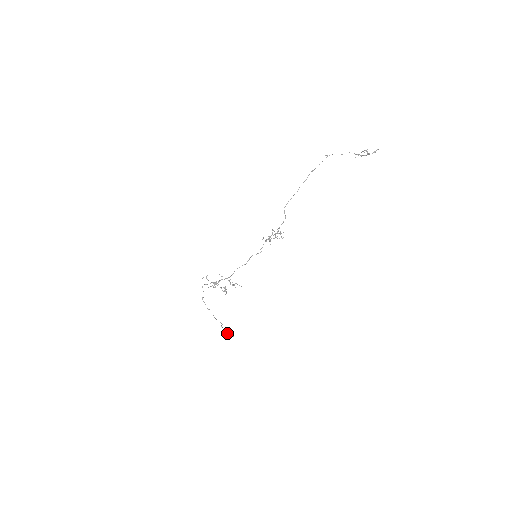
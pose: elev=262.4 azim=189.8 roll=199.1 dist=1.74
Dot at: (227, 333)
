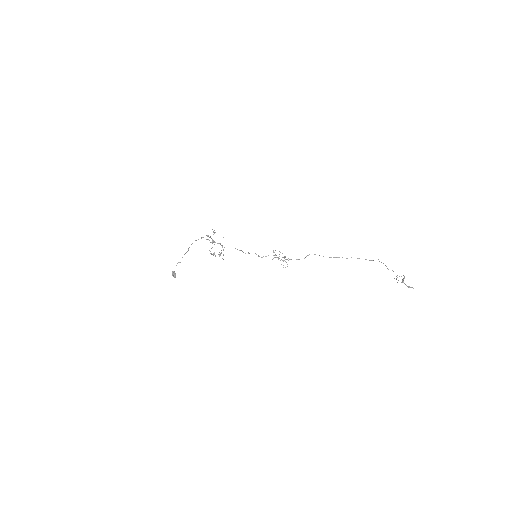
Dot at: occluded
